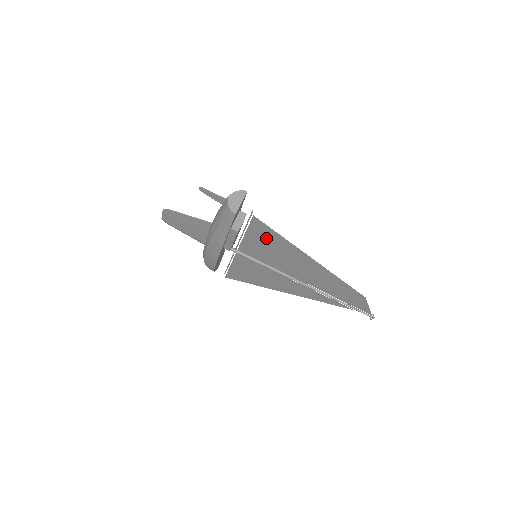
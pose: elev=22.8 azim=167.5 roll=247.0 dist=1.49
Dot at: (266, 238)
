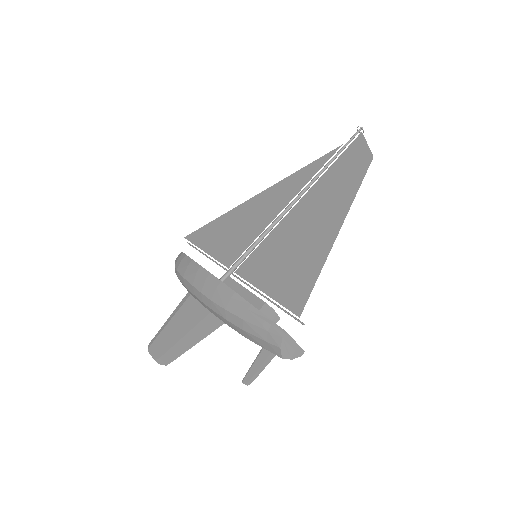
Dot at: (292, 278)
